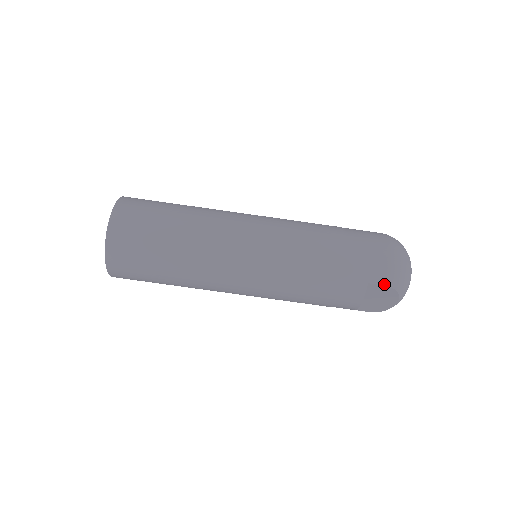
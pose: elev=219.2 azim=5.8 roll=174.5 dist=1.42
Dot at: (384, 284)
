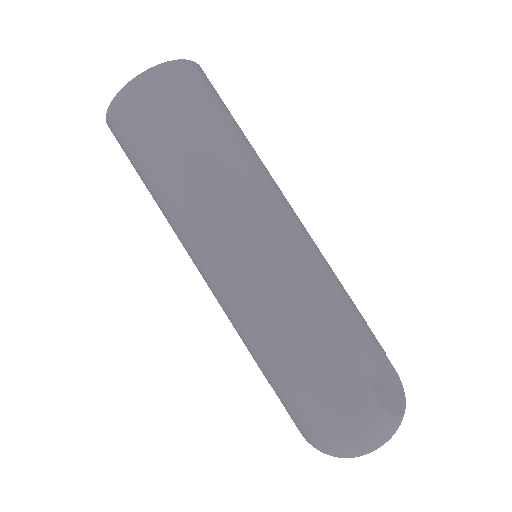
Dot at: (300, 432)
